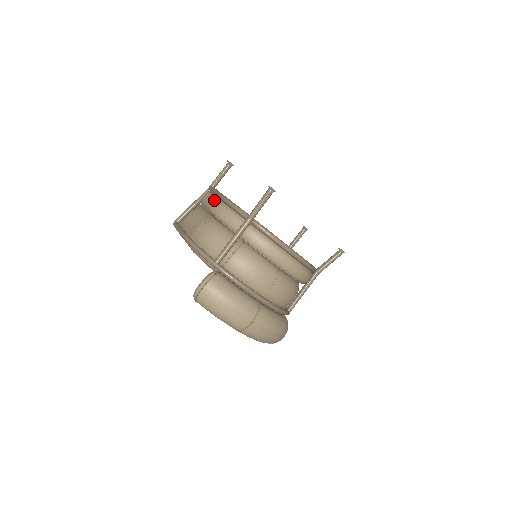
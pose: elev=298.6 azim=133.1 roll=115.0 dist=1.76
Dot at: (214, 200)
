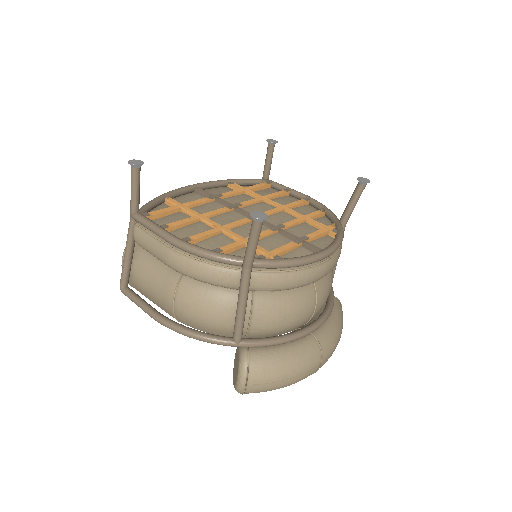
Dot at: (164, 250)
